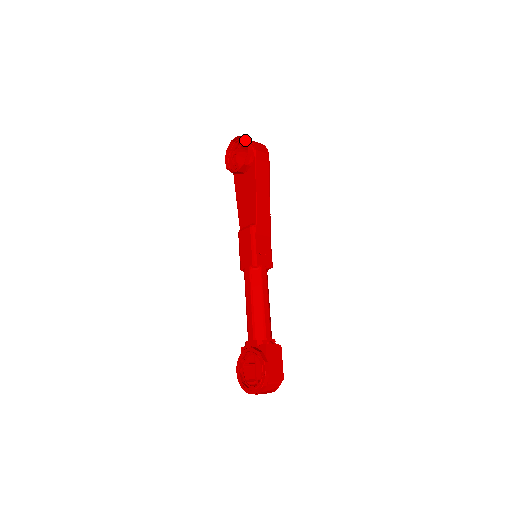
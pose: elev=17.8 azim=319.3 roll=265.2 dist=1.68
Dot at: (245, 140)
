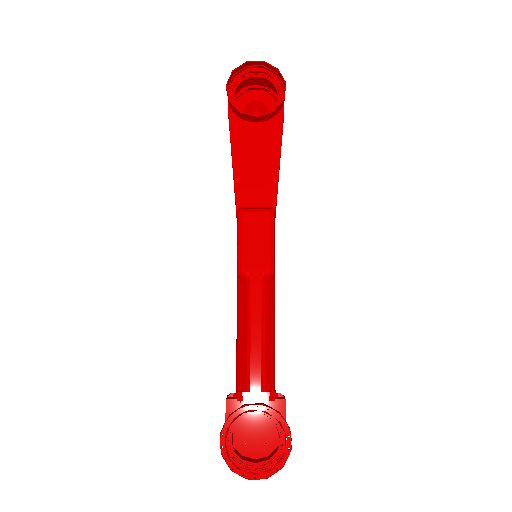
Dot at: (270, 73)
